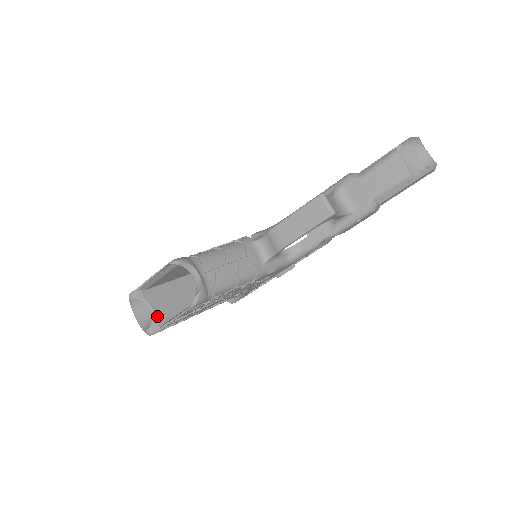
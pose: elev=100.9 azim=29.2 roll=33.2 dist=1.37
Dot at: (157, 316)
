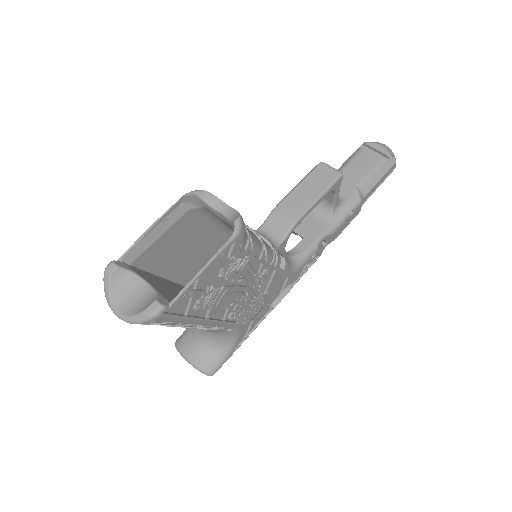
Dot at: (160, 292)
